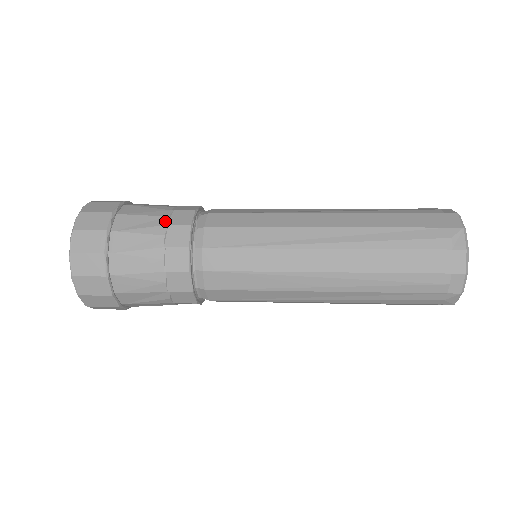
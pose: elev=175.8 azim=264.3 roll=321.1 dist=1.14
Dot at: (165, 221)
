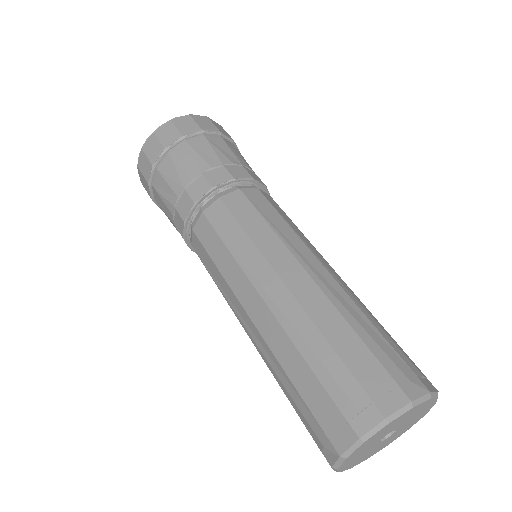
Dot at: (175, 201)
